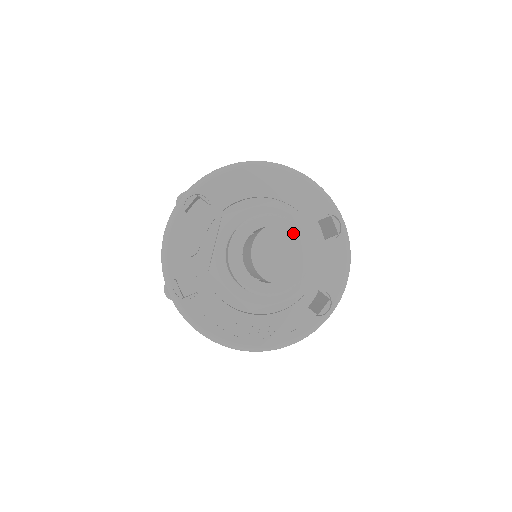
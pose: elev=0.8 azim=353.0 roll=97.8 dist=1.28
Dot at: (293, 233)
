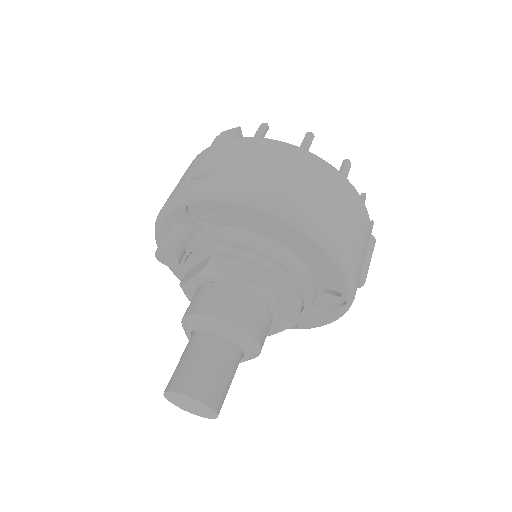
Dot at: (205, 407)
